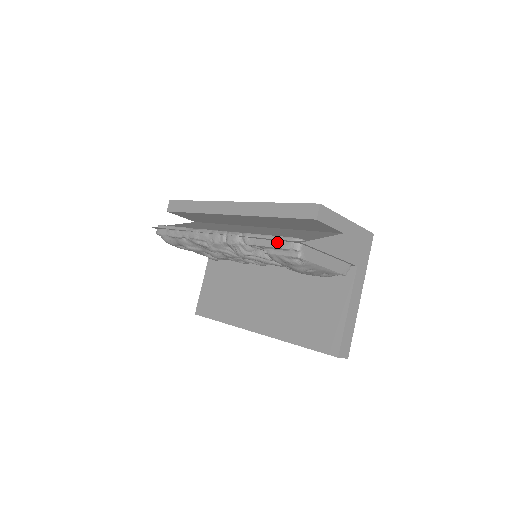
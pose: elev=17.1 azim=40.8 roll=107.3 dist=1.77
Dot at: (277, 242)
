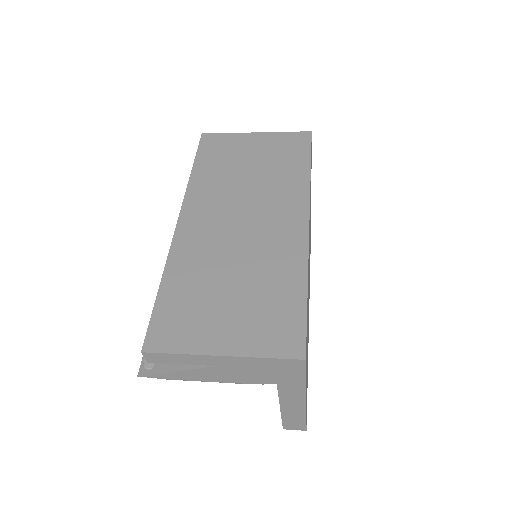
Dot at: occluded
